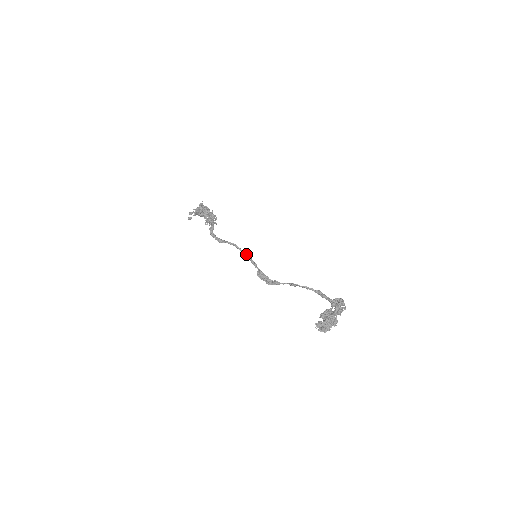
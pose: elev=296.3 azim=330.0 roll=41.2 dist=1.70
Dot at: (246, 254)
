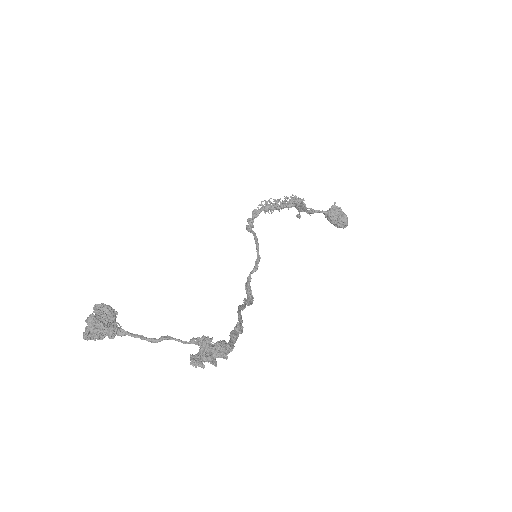
Dot at: (258, 253)
